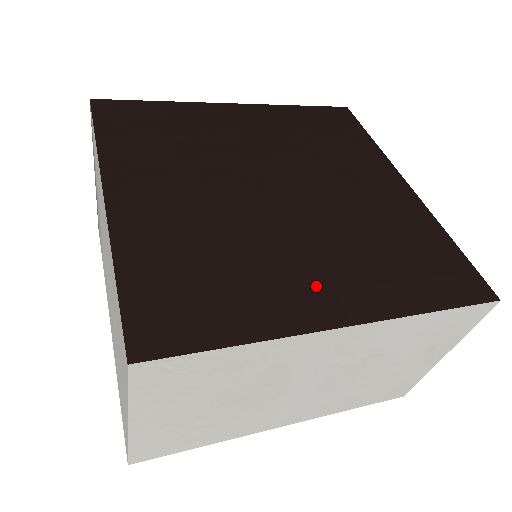
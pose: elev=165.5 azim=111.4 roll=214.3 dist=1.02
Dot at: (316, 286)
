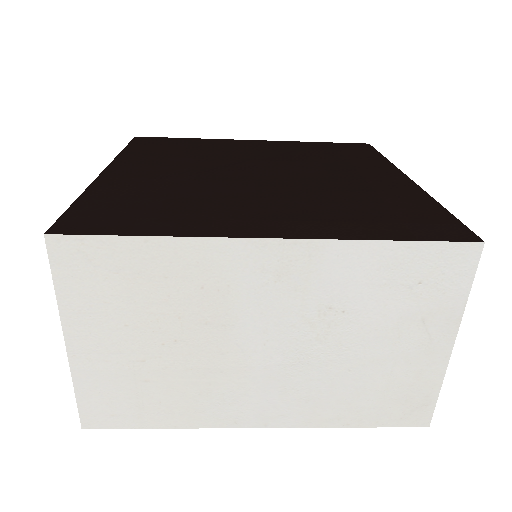
Dot at: (257, 217)
